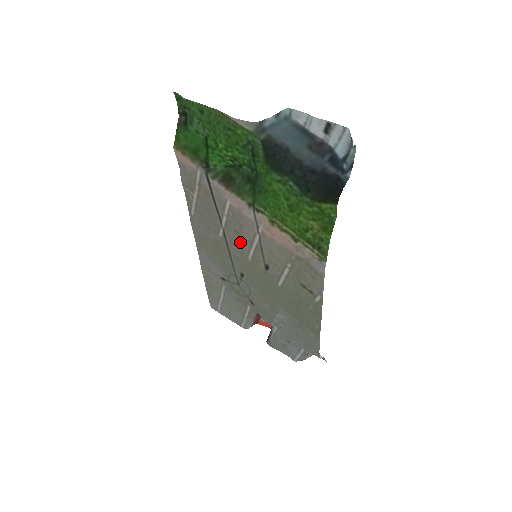
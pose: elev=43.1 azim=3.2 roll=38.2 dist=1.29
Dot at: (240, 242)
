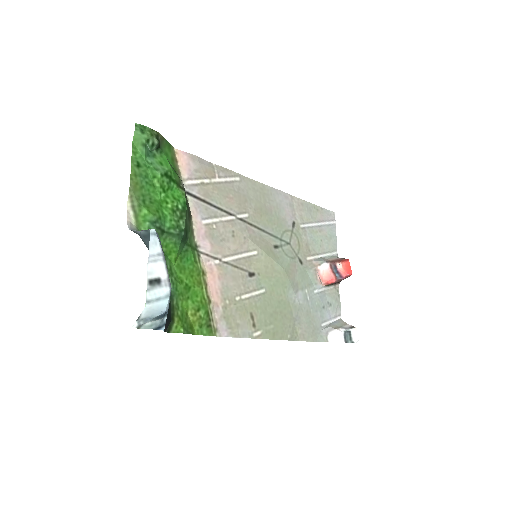
Dot at: (244, 239)
